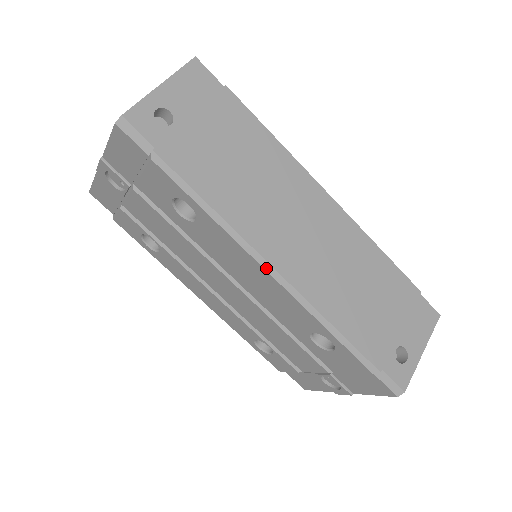
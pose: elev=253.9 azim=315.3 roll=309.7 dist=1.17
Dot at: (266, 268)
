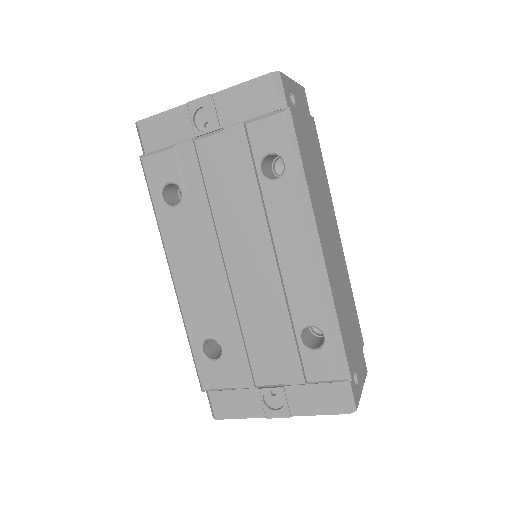
Dot at: (316, 243)
